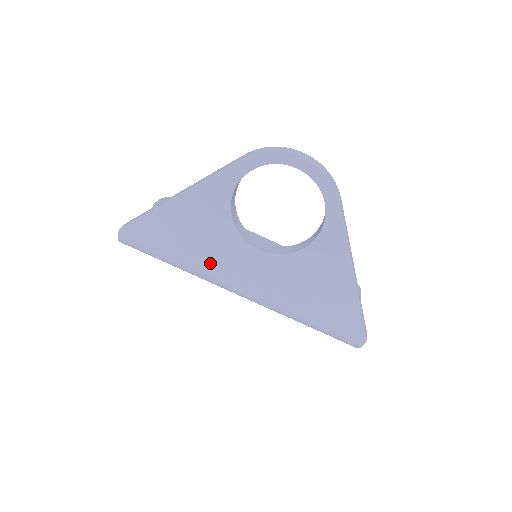
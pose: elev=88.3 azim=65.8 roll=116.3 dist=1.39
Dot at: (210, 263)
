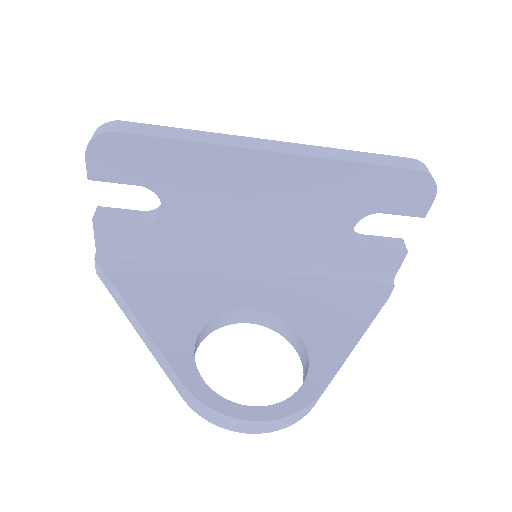
Dot at: occluded
